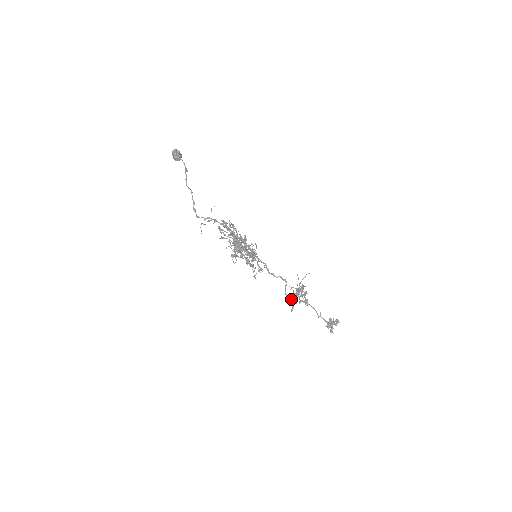
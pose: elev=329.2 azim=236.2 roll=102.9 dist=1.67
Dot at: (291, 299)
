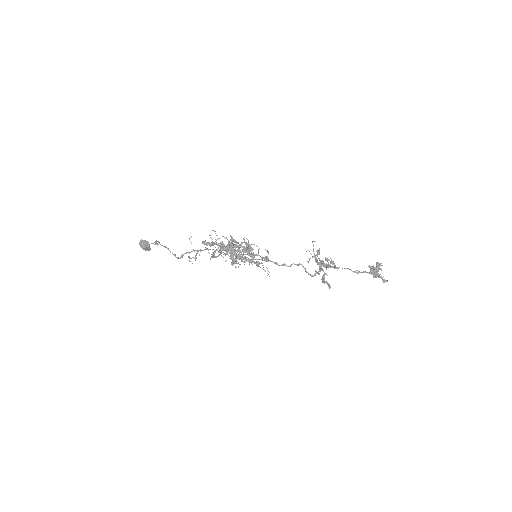
Dot at: occluded
